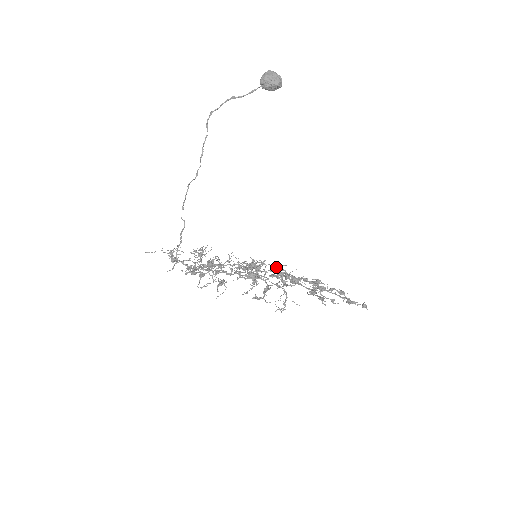
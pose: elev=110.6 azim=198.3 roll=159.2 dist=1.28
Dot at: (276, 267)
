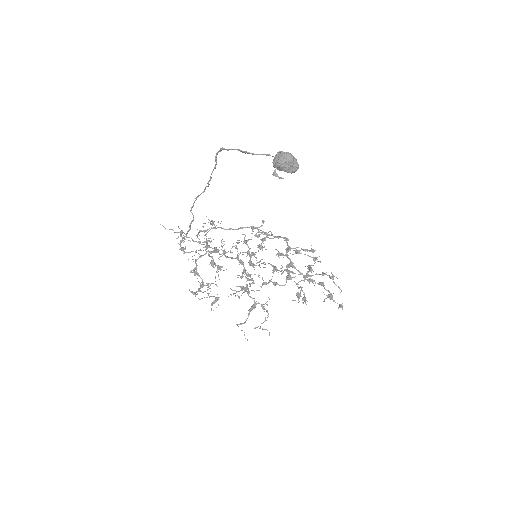
Dot at: (273, 265)
